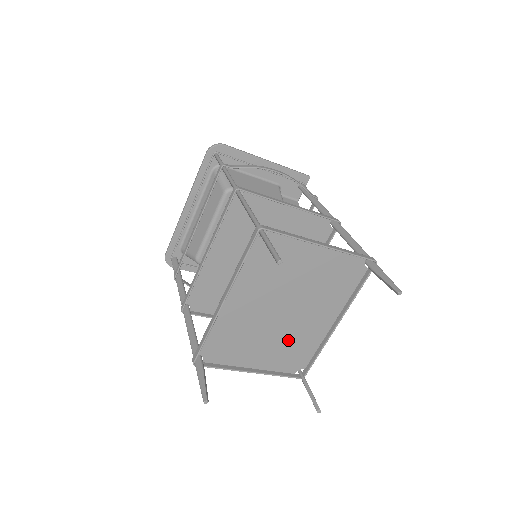
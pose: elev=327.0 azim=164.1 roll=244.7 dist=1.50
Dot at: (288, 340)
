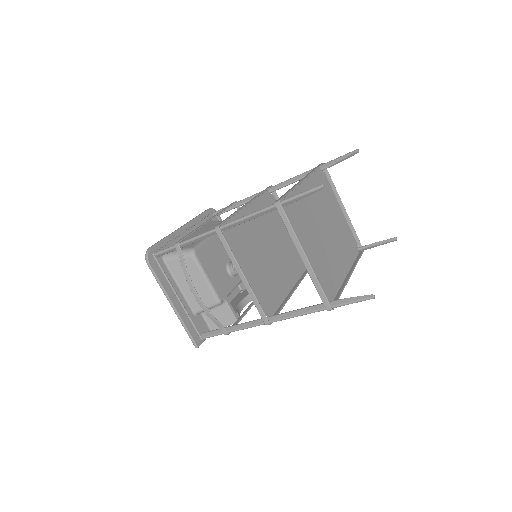
Dot at: (325, 259)
